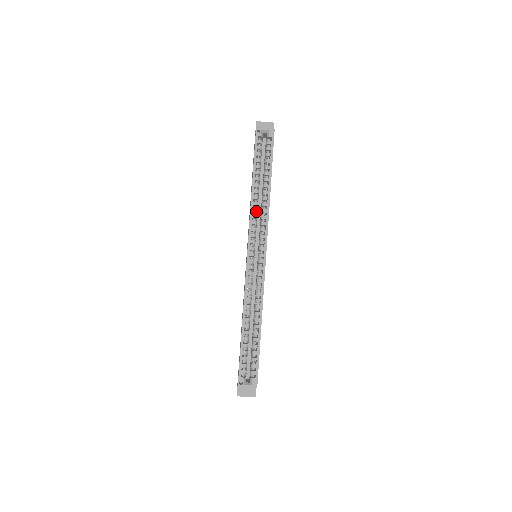
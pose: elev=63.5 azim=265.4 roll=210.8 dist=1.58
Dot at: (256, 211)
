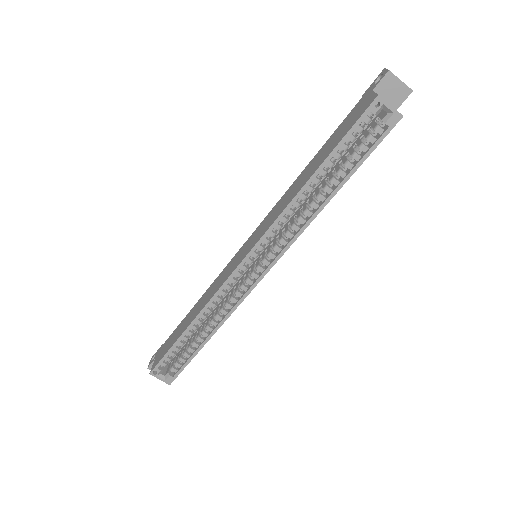
Dot at: (291, 214)
